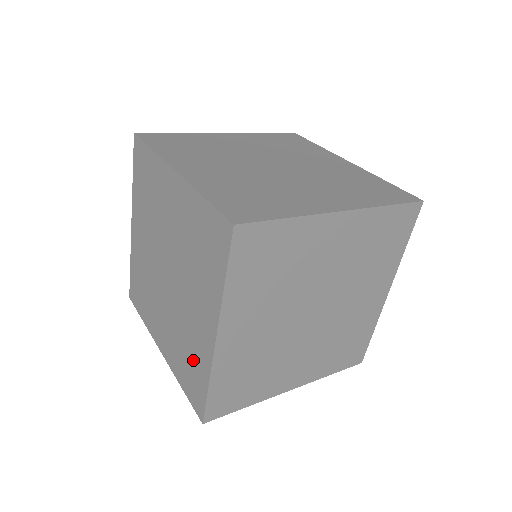
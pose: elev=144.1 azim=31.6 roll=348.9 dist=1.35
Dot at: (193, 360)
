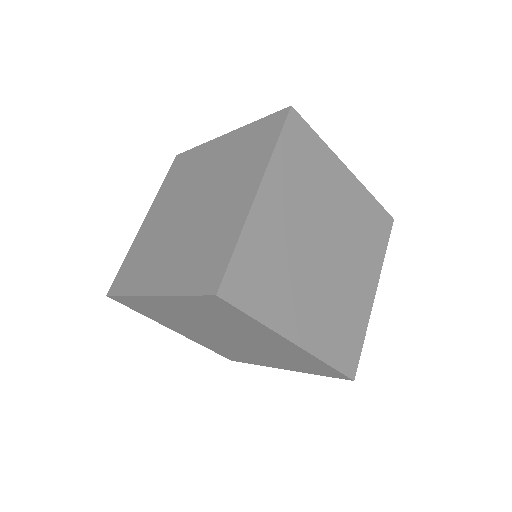
Dot at: (215, 243)
